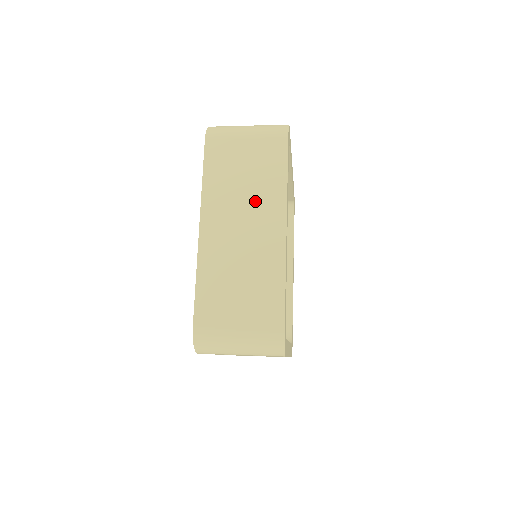
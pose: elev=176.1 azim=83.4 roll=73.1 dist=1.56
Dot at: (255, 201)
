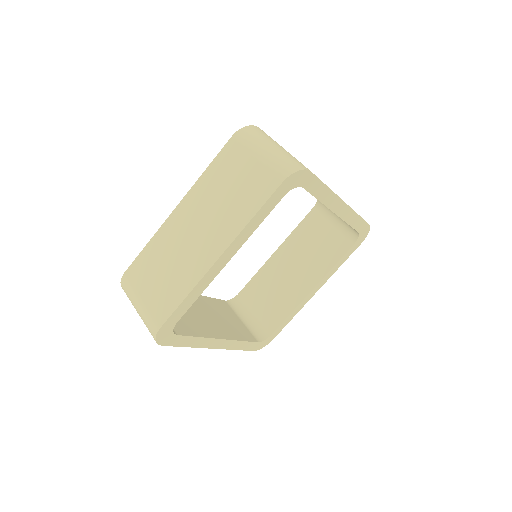
Dot at: (219, 217)
